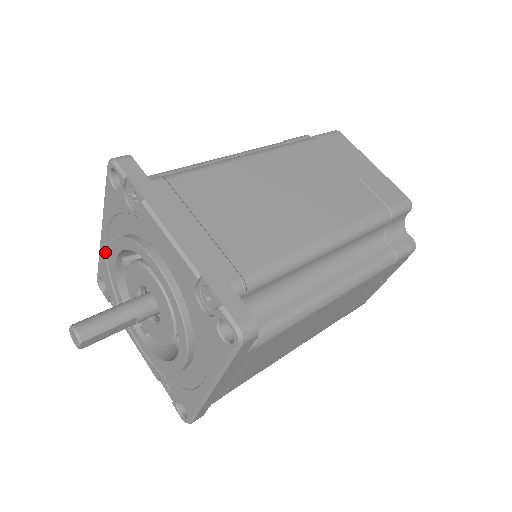
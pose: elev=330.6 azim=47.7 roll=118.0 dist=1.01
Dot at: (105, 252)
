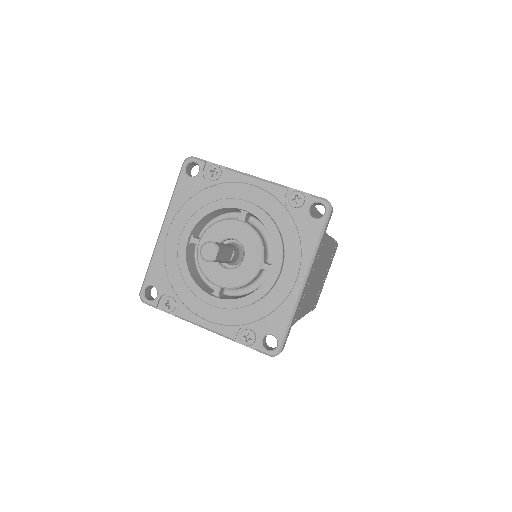
Dot at: (164, 248)
